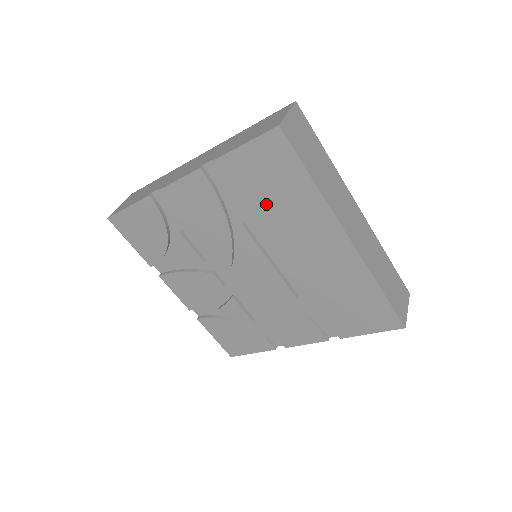
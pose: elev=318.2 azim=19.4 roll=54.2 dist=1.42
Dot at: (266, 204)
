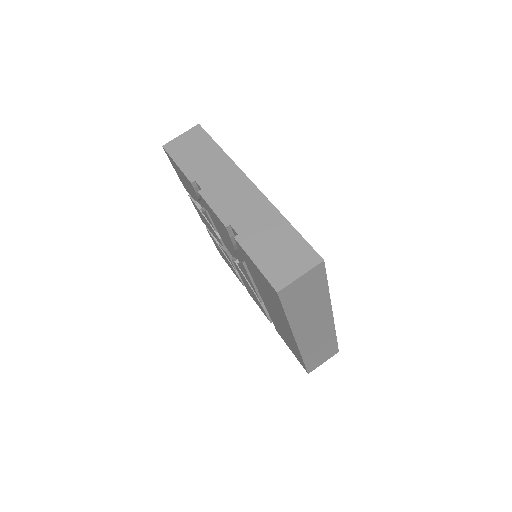
Dot at: (258, 281)
